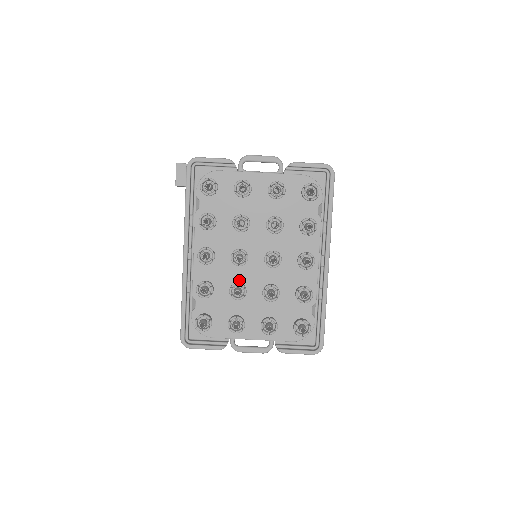
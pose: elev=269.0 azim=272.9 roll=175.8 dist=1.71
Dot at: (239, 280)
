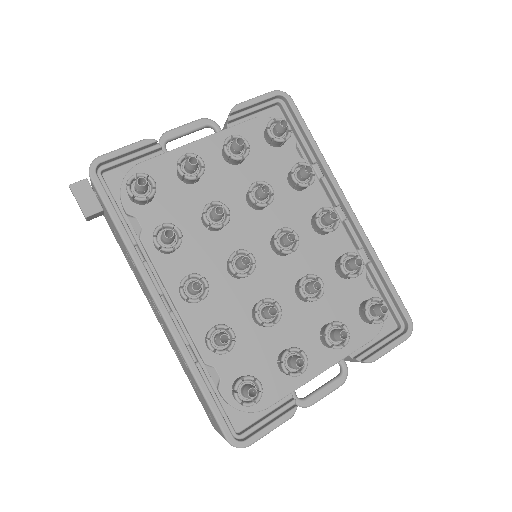
Dot at: (257, 299)
